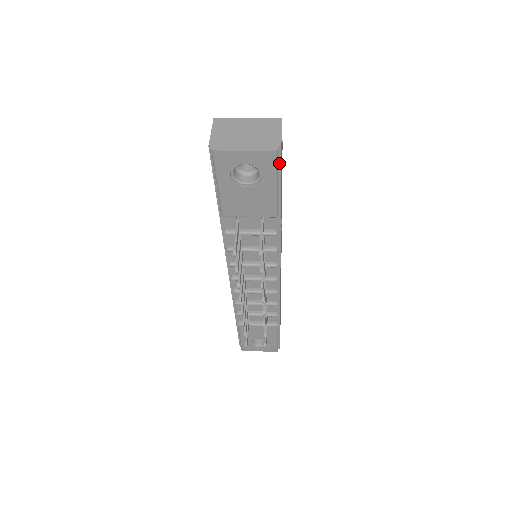
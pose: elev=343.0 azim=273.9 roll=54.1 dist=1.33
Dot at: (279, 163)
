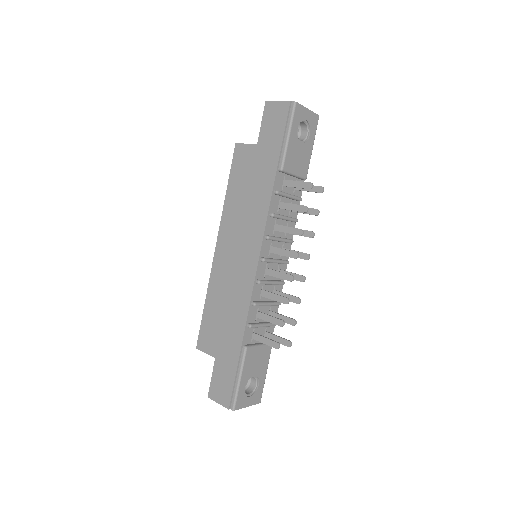
Dot at: occluded
